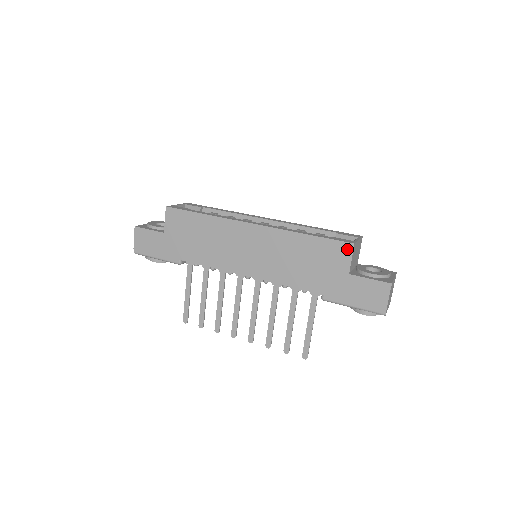
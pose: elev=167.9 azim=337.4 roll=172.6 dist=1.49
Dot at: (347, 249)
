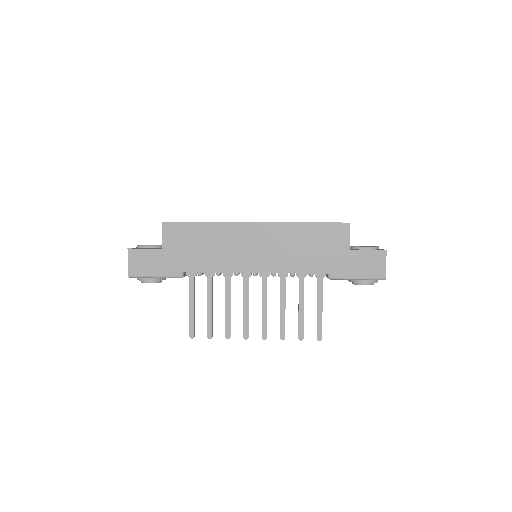
Dot at: (345, 228)
